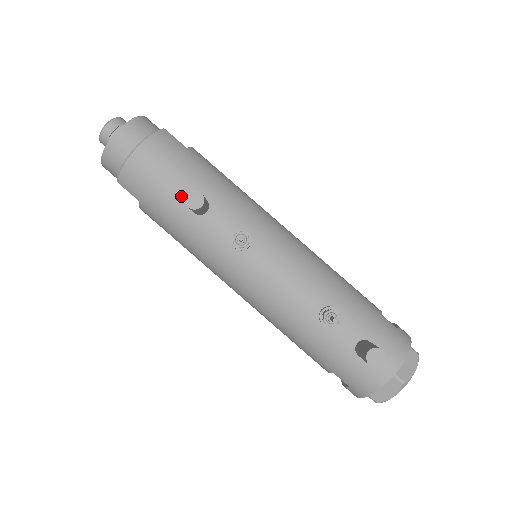
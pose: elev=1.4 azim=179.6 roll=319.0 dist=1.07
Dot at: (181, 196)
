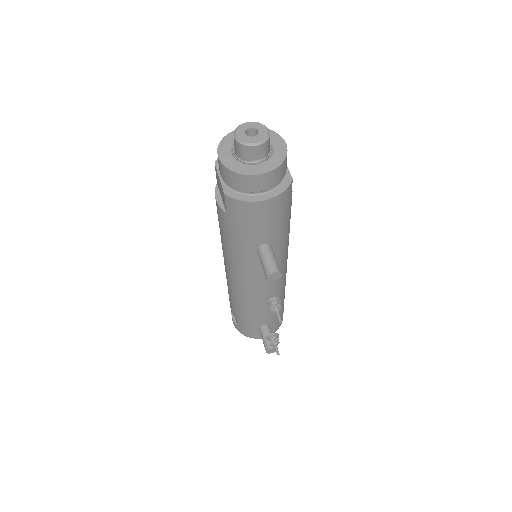
Dot at: (260, 239)
